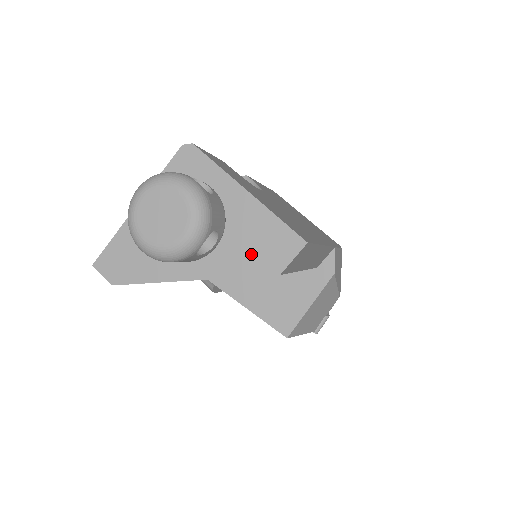
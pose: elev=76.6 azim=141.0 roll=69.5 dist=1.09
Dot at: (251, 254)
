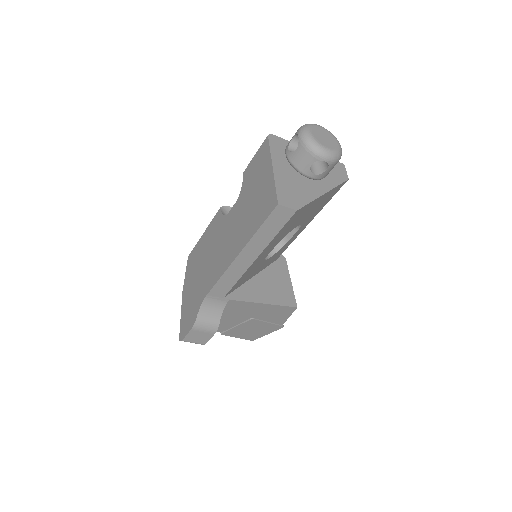
Dot at: (333, 174)
